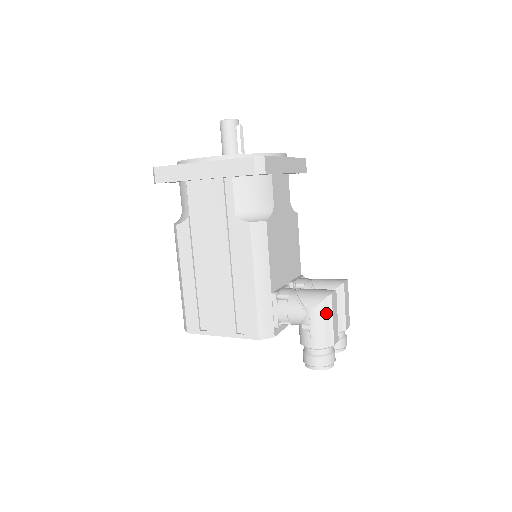
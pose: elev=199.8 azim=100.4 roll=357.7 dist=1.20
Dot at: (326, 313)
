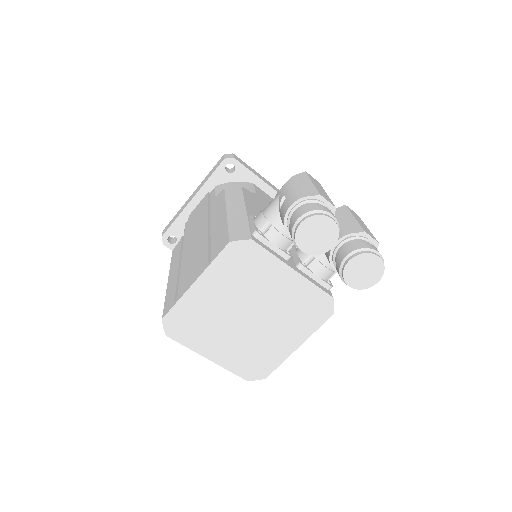
Dot at: (301, 180)
